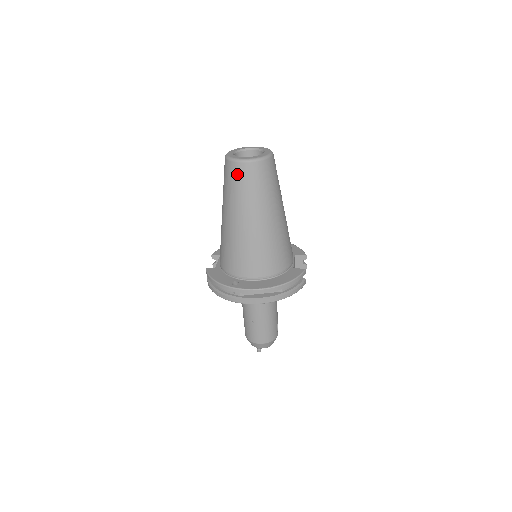
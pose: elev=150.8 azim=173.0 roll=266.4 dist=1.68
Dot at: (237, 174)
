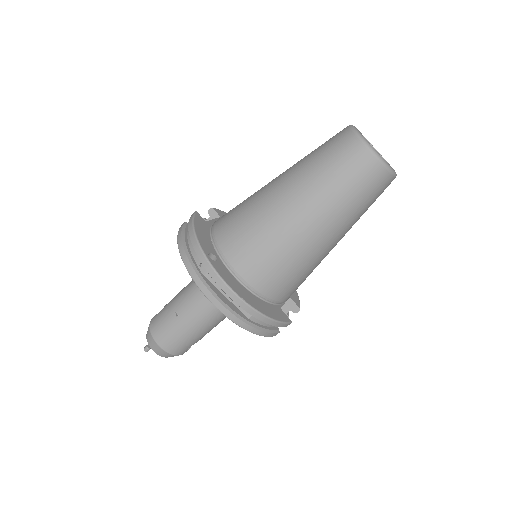
Dot at: (347, 152)
